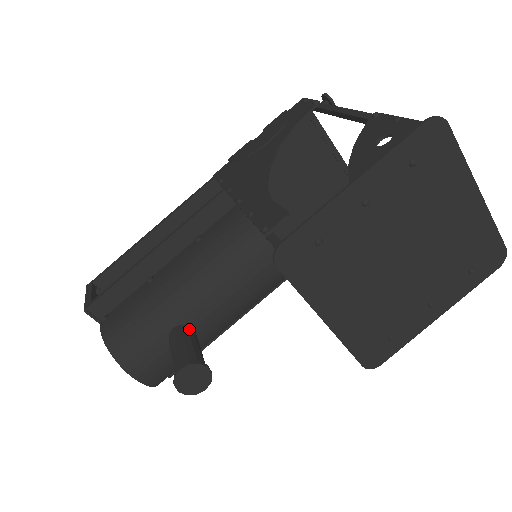
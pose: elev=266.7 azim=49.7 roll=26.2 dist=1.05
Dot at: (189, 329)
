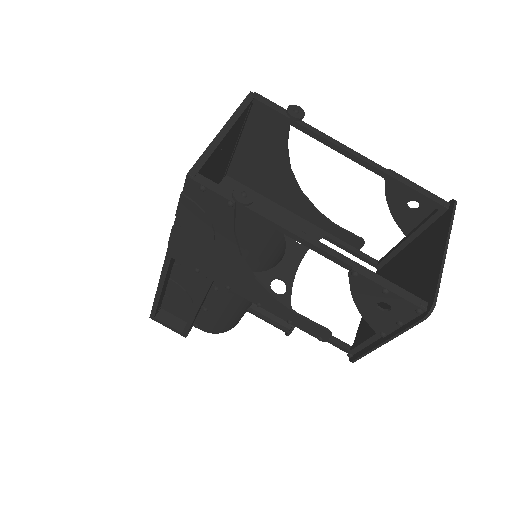
Dot at: occluded
